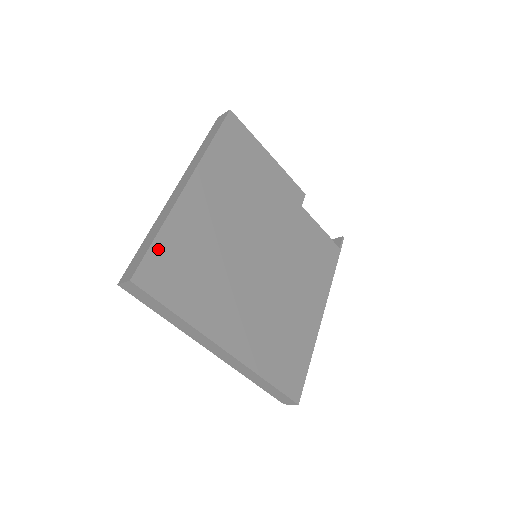
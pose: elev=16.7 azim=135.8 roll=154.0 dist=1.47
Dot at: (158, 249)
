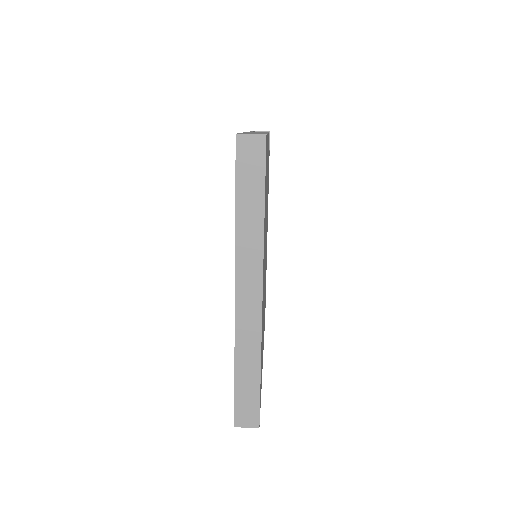
Dot at: occluded
